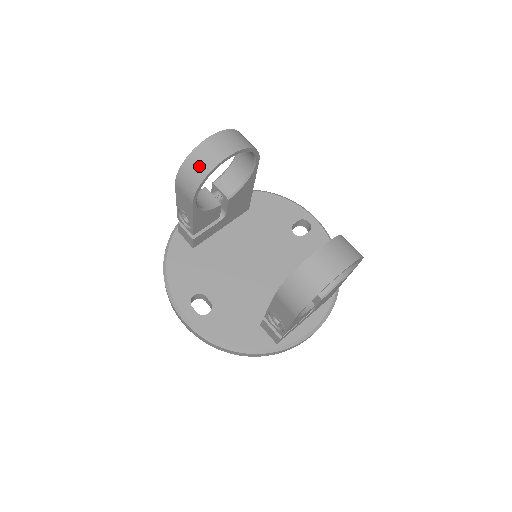
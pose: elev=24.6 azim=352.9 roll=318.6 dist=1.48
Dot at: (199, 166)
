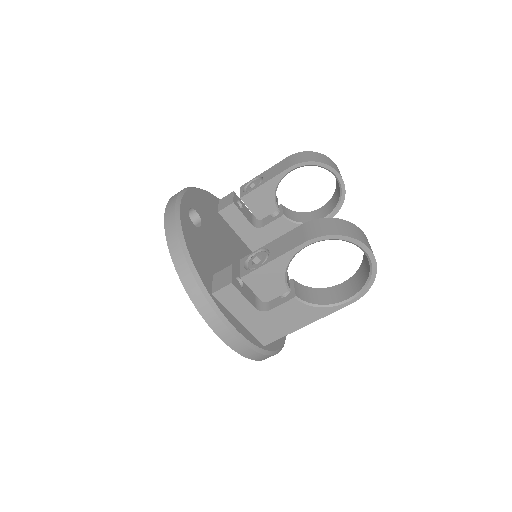
Dot at: (322, 158)
